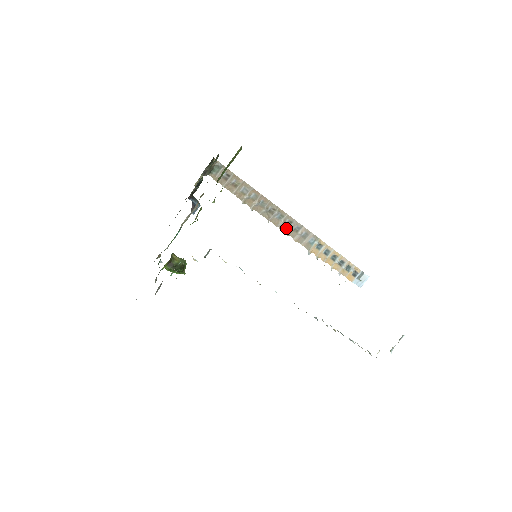
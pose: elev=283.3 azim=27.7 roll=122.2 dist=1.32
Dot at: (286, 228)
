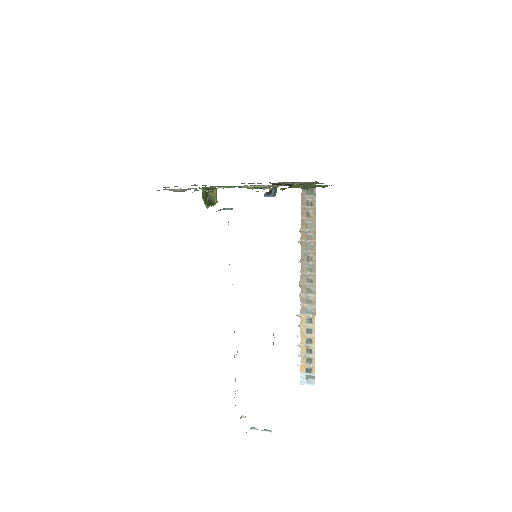
Dot at: (305, 281)
